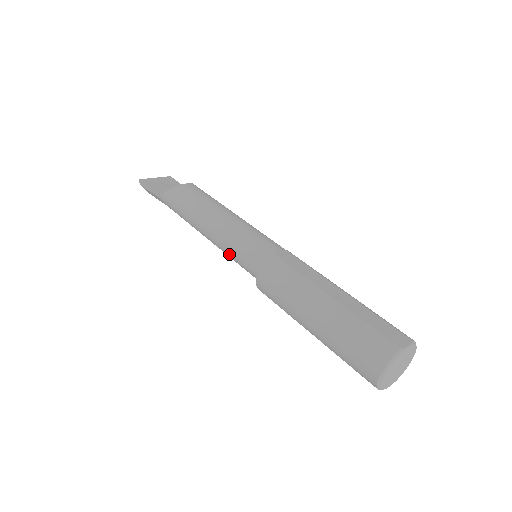
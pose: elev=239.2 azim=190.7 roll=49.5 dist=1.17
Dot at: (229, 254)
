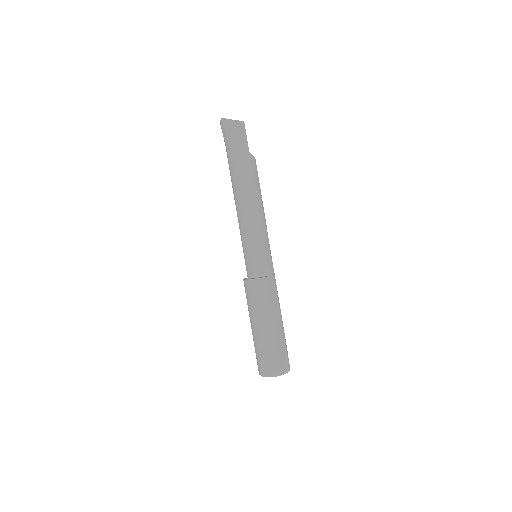
Dot at: (243, 243)
